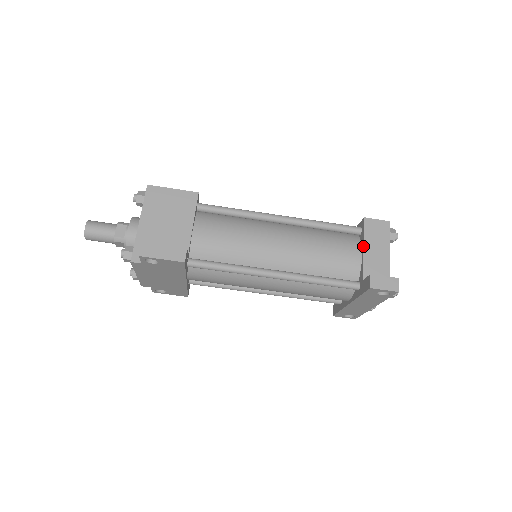
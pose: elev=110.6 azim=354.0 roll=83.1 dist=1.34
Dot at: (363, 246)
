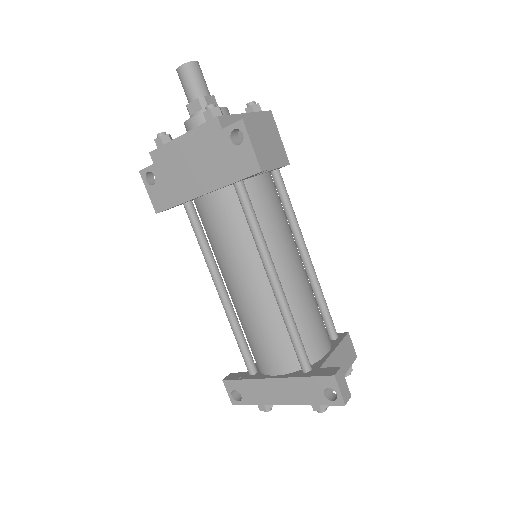
Dot at: (336, 347)
